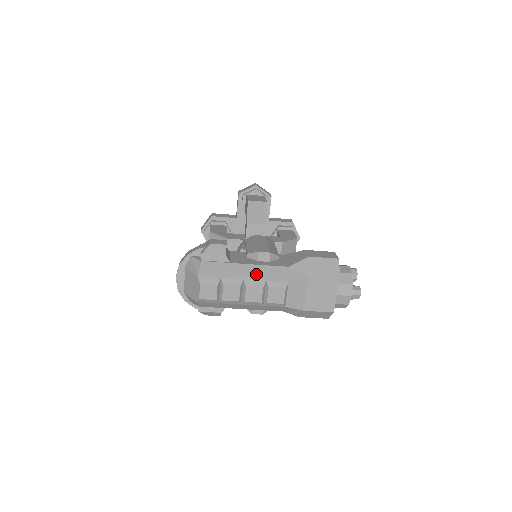
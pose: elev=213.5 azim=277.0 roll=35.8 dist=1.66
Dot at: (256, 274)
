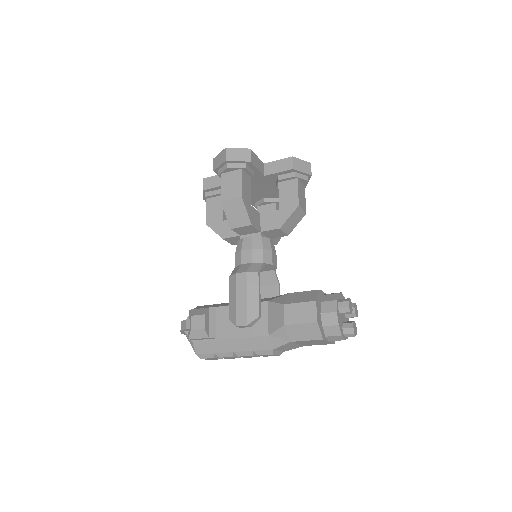
Dot at: (242, 346)
